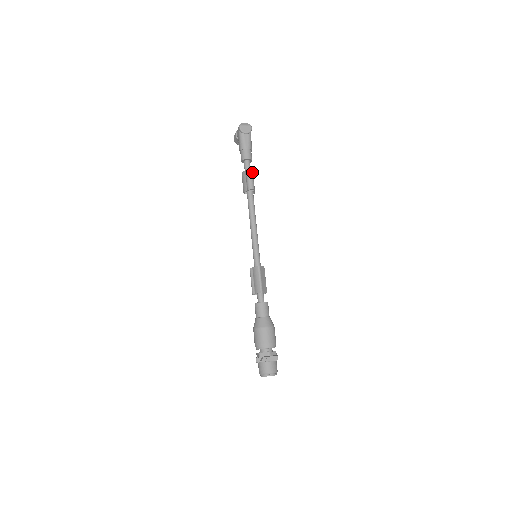
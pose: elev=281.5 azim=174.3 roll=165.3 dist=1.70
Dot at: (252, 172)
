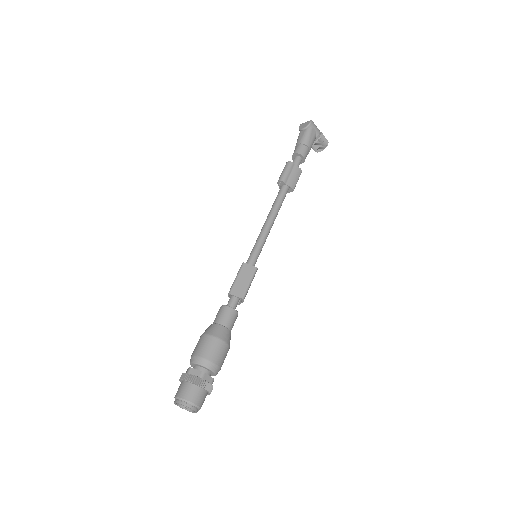
Dot at: (290, 164)
